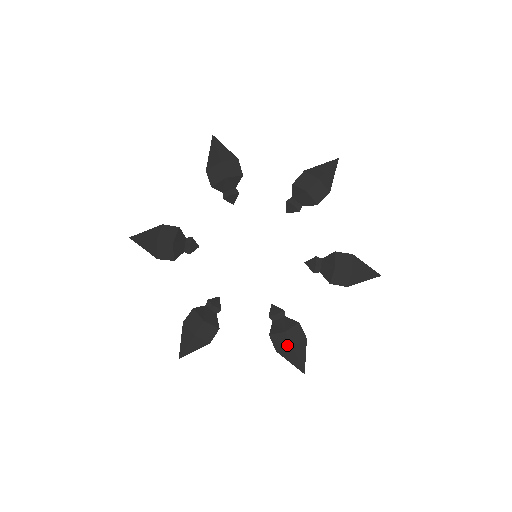
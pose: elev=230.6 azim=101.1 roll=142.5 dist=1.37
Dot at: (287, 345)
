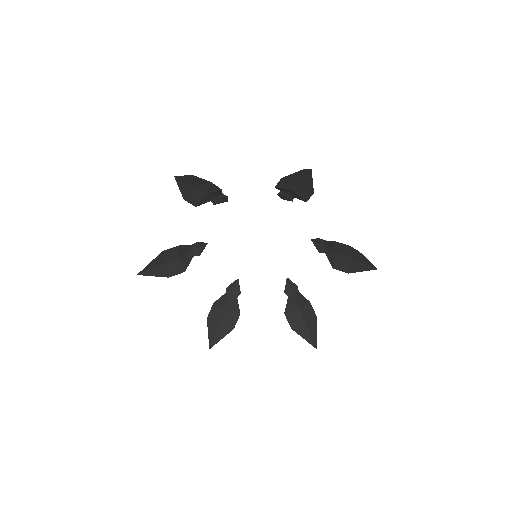
Dot at: (301, 322)
